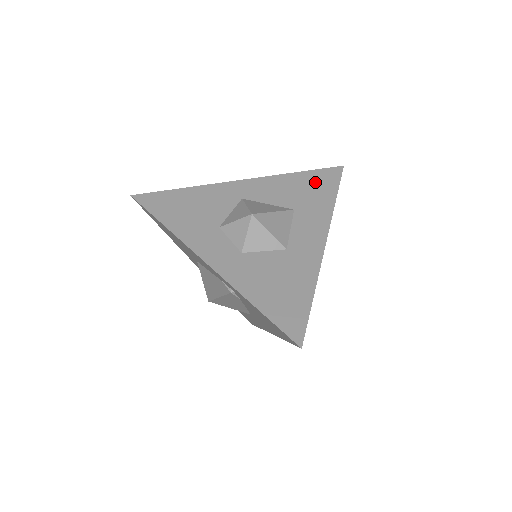
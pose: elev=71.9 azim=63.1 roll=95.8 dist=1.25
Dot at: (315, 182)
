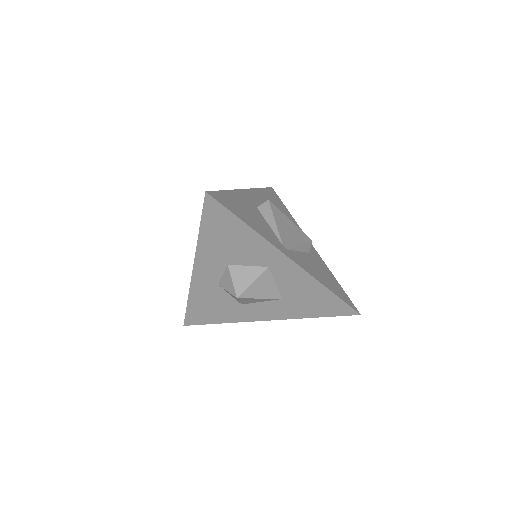
Dot at: (325, 303)
